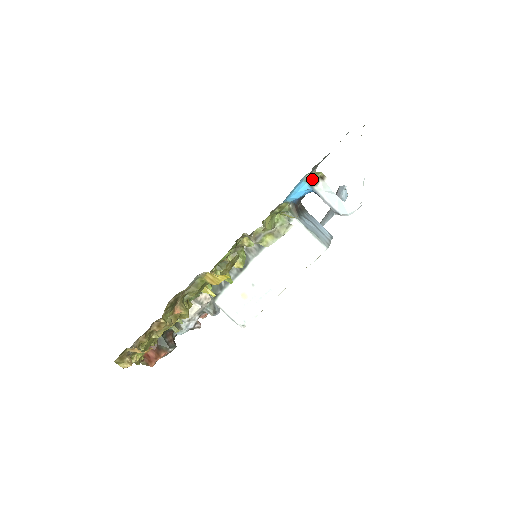
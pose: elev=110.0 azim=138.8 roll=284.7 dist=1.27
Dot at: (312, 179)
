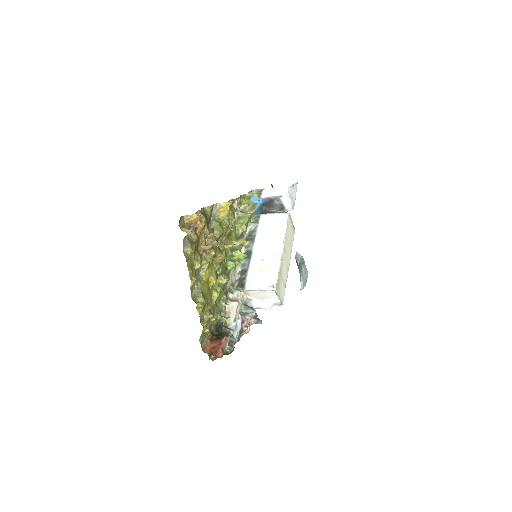
Dot at: (257, 194)
